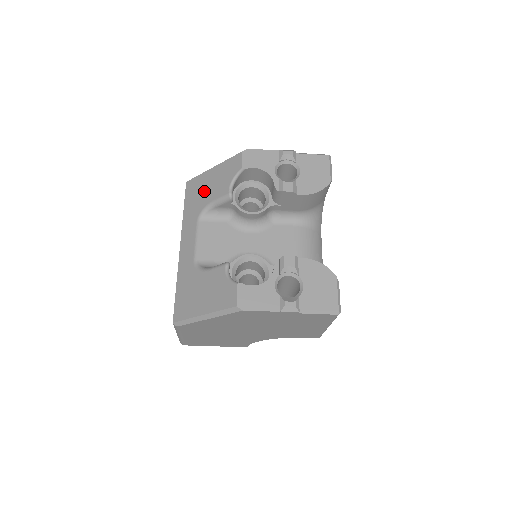
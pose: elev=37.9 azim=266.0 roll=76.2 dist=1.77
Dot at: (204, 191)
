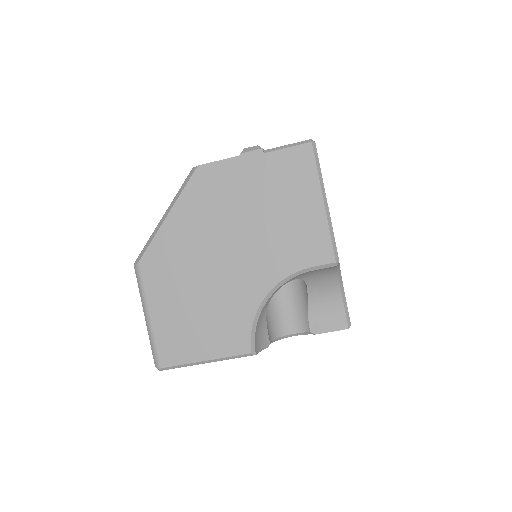
Dot at: occluded
